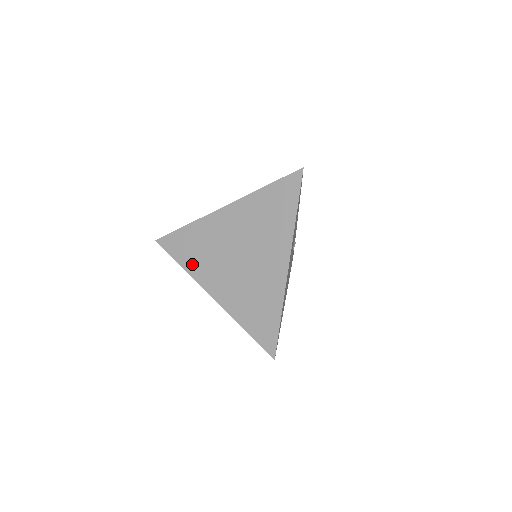
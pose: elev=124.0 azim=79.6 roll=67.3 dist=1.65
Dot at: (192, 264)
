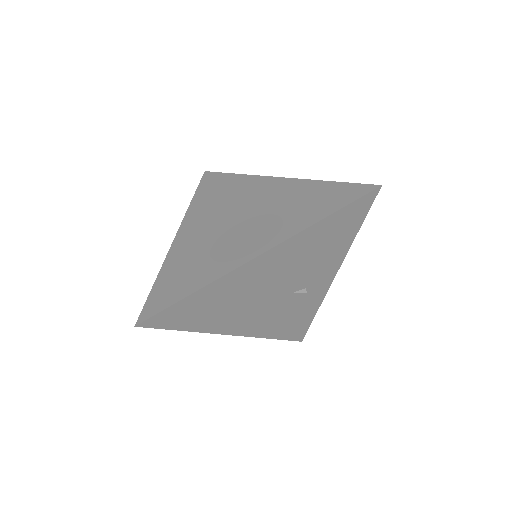
Dot at: (200, 202)
